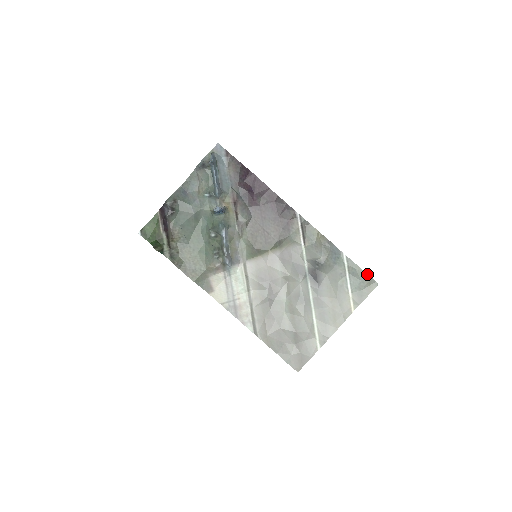
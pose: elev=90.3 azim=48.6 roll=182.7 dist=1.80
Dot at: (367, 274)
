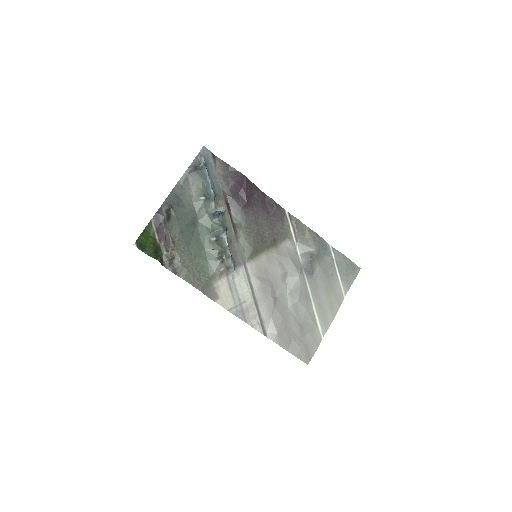
Dot at: (351, 261)
